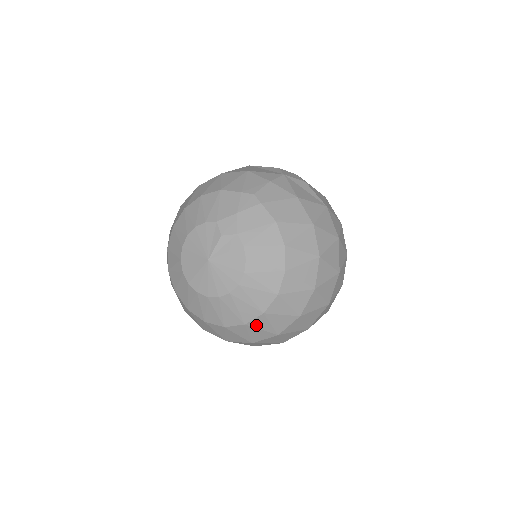
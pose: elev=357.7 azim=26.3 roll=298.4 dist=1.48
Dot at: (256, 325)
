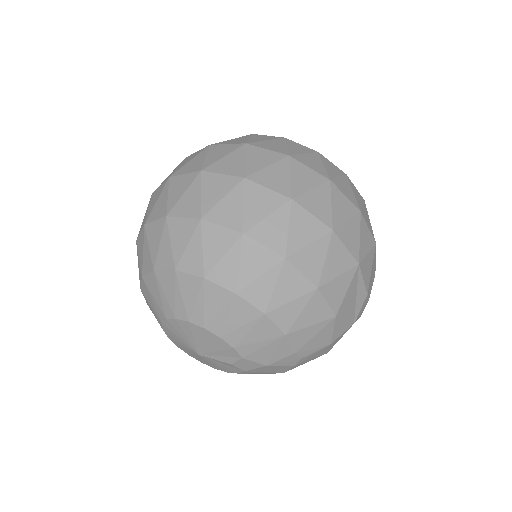
Dot at: occluded
